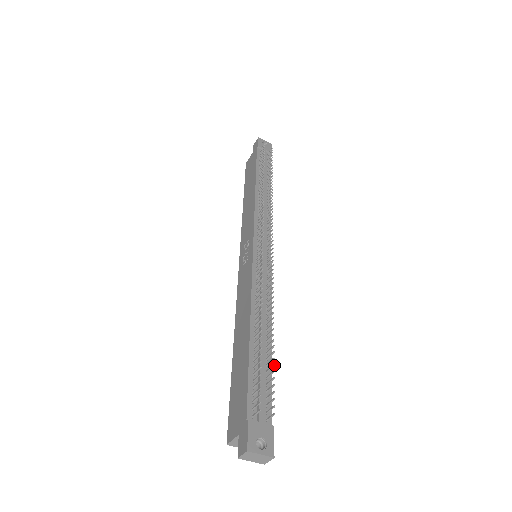
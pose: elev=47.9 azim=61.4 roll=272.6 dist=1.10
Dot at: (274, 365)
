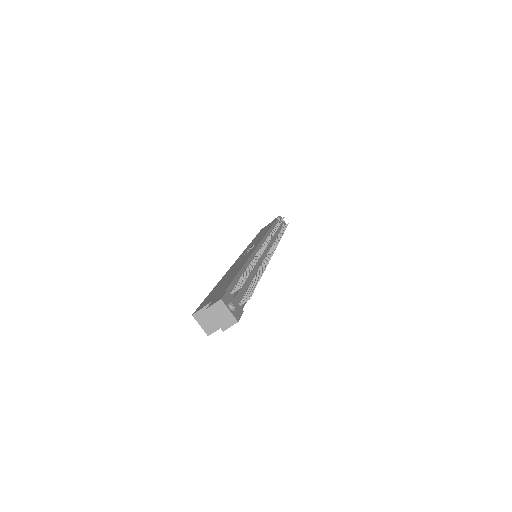
Dot at: occluded
